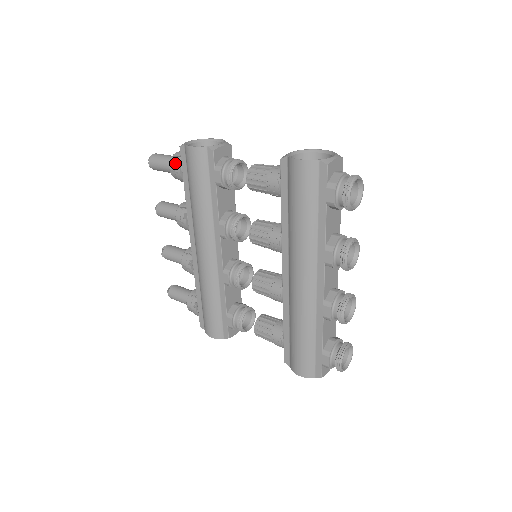
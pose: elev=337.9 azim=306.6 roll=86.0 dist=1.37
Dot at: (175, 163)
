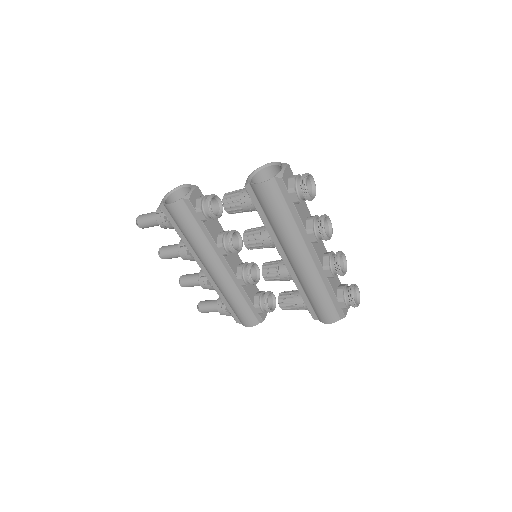
Dot at: (161, 219)
